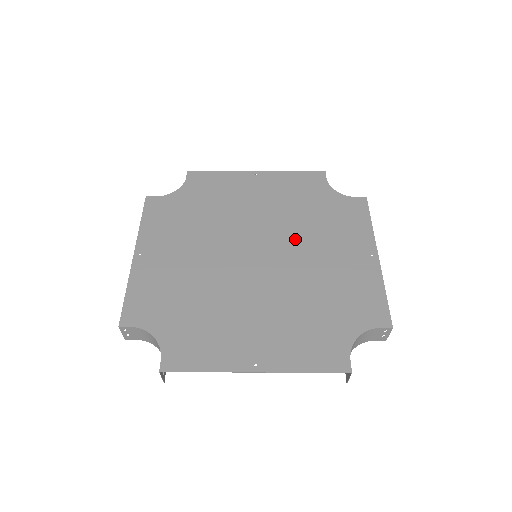
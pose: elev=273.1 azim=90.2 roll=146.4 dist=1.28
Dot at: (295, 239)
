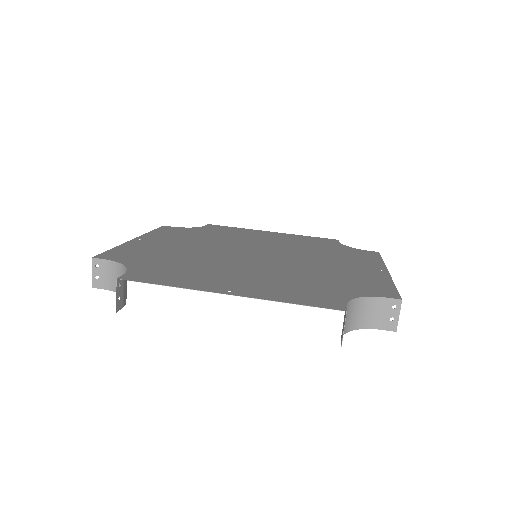
Dot at: (300, 254)
